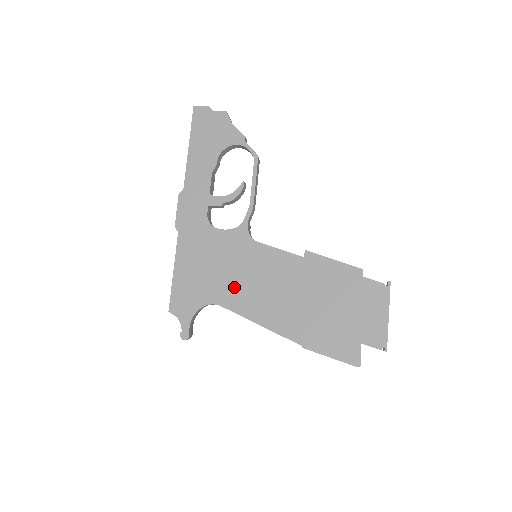
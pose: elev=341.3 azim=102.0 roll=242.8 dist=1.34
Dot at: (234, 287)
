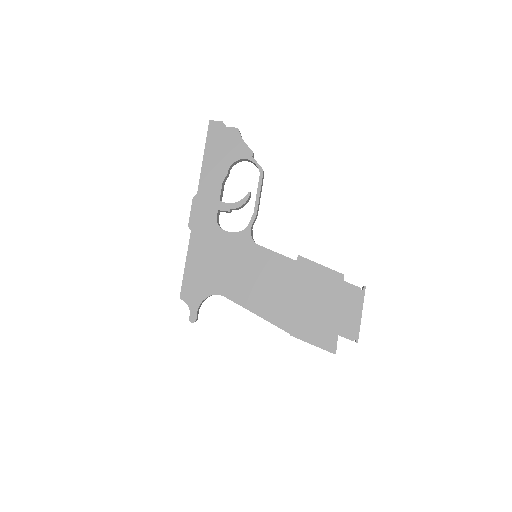
Dot at: (236, 282)
